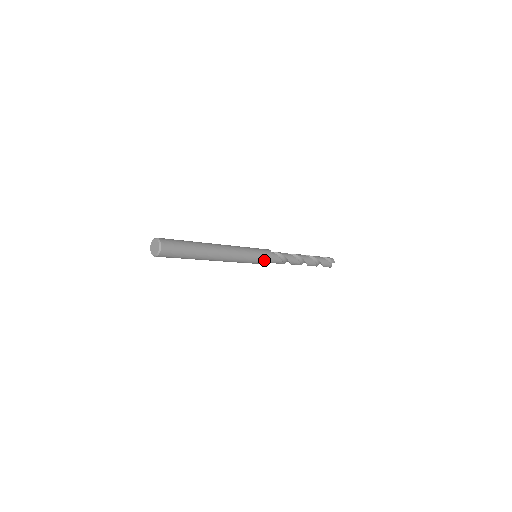
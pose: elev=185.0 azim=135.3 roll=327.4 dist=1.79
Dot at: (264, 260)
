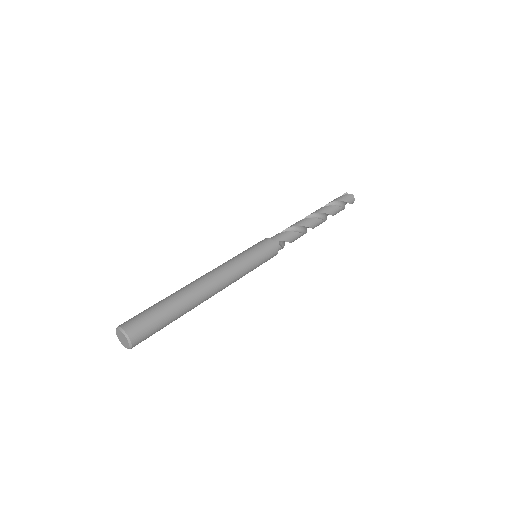
Dot at: occluded
